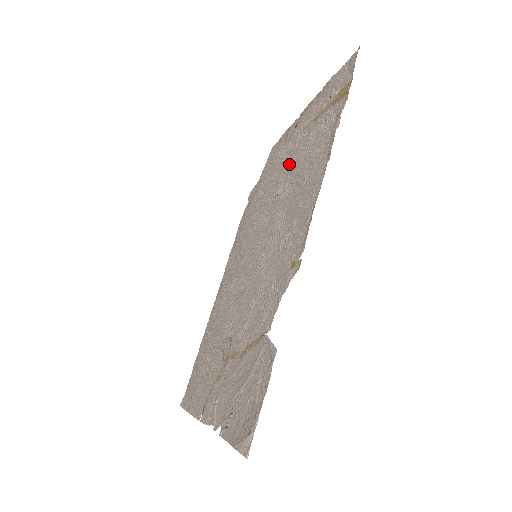
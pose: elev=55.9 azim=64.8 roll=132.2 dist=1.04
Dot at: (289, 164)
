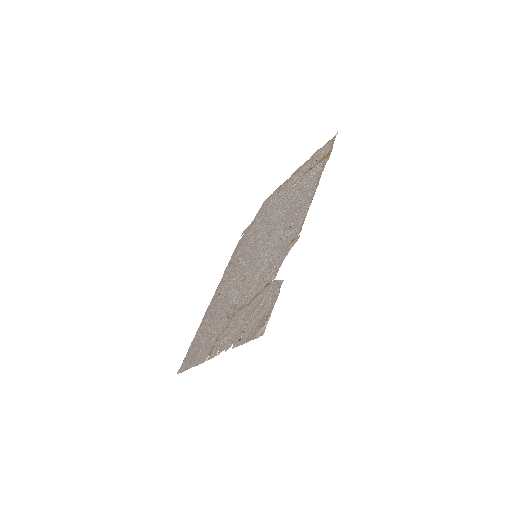
Dot at: (283, 201)
